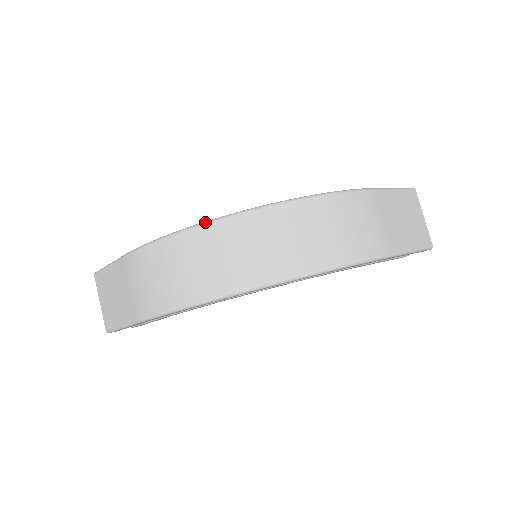
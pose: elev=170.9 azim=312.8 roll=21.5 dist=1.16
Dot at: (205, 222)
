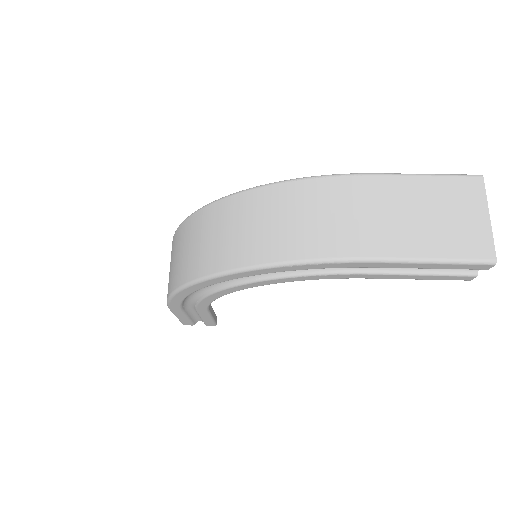
Dot at: occluded
